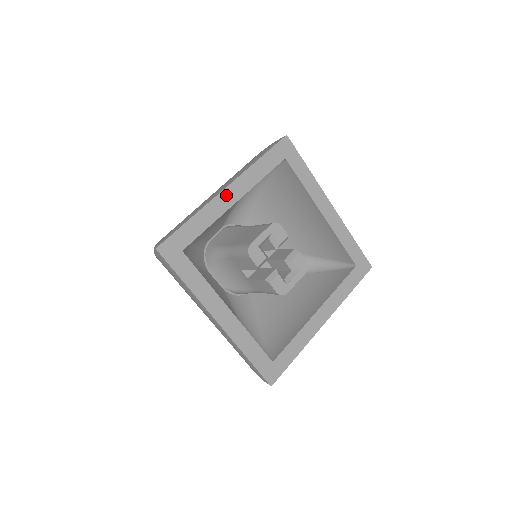
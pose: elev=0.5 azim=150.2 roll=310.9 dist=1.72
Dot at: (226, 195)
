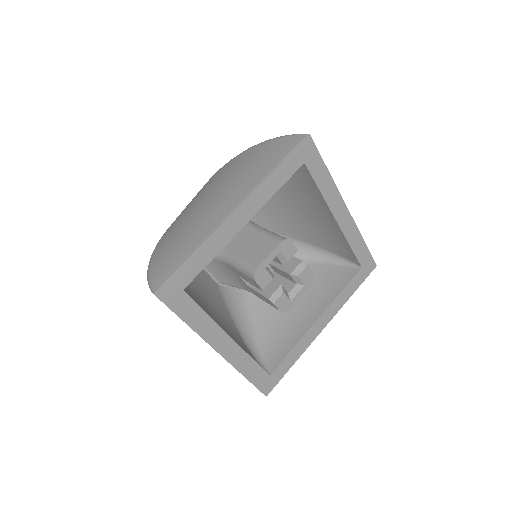
Dot at: (234, 219)
